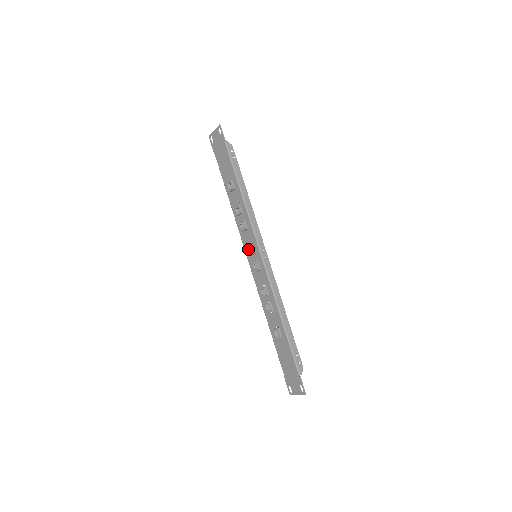
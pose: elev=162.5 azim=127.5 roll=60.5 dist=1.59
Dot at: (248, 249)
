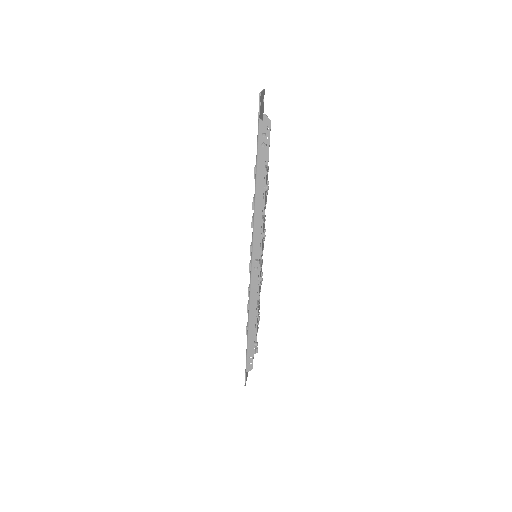
Dot at: occluded
